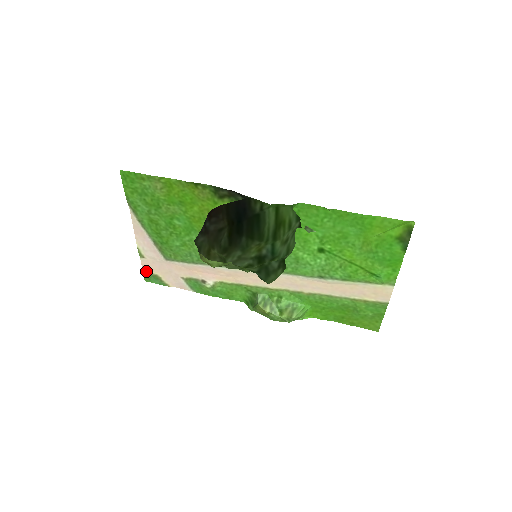
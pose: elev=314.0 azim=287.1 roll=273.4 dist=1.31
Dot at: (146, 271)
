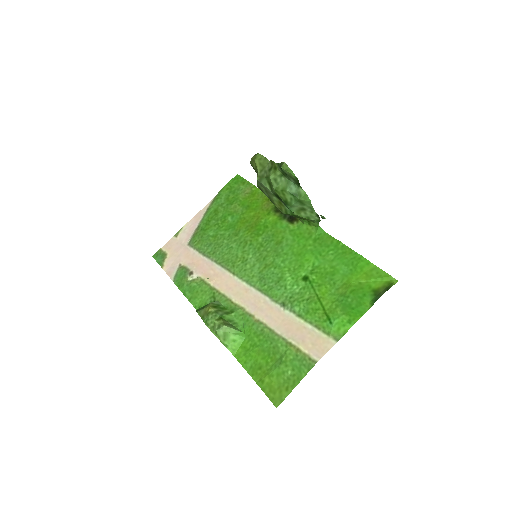
Dot at: (164, 248)
